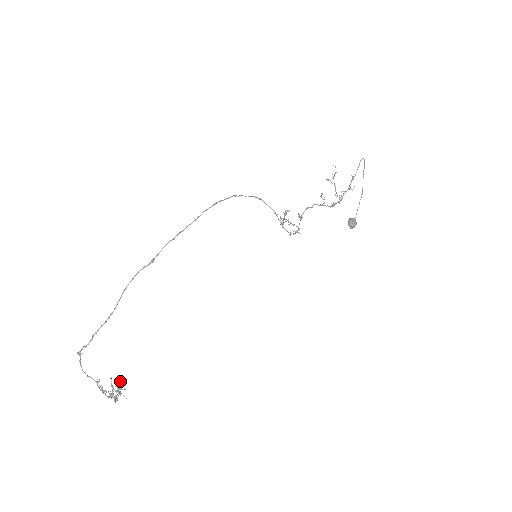
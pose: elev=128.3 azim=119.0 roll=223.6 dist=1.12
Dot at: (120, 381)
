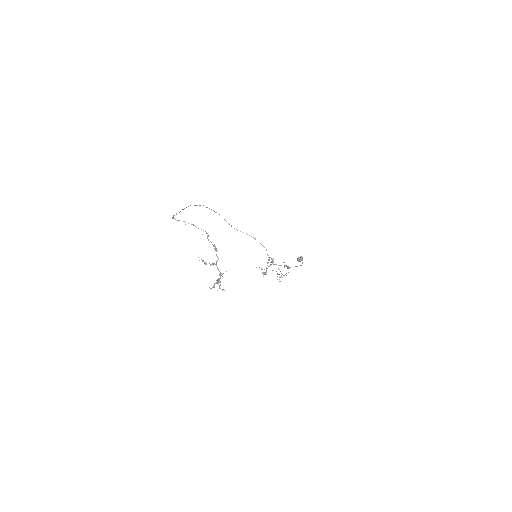
Dot at: occluded
